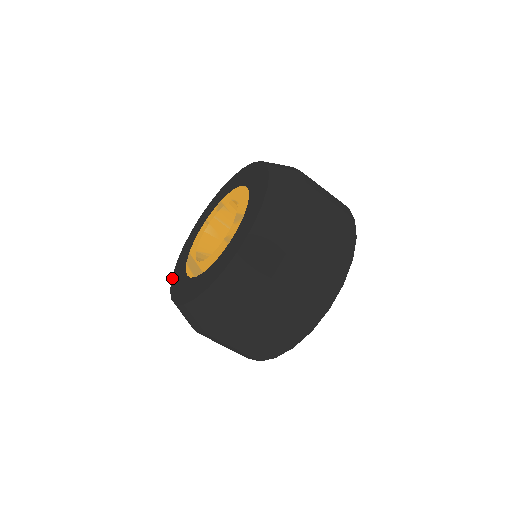
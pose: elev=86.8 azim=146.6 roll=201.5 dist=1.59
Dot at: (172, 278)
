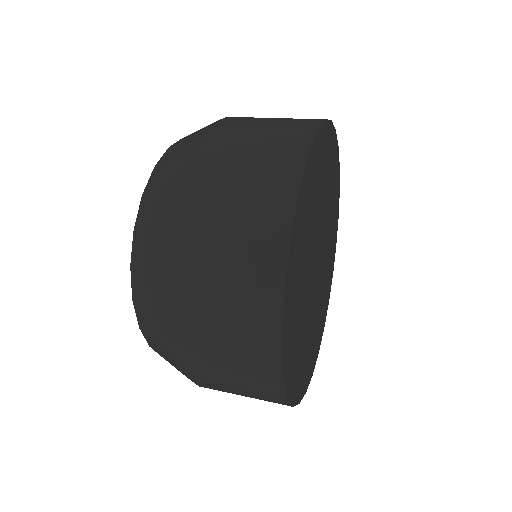
Dot at: occluded
